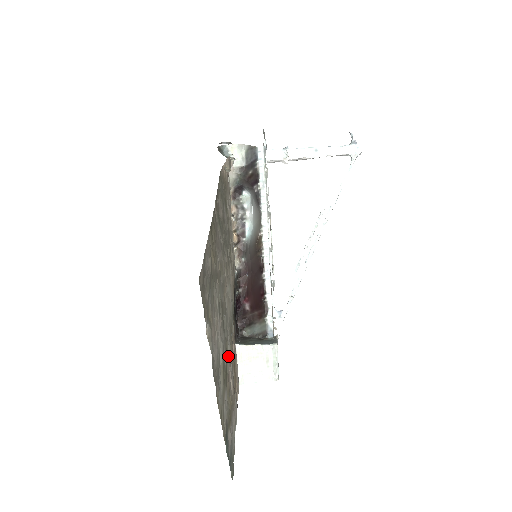
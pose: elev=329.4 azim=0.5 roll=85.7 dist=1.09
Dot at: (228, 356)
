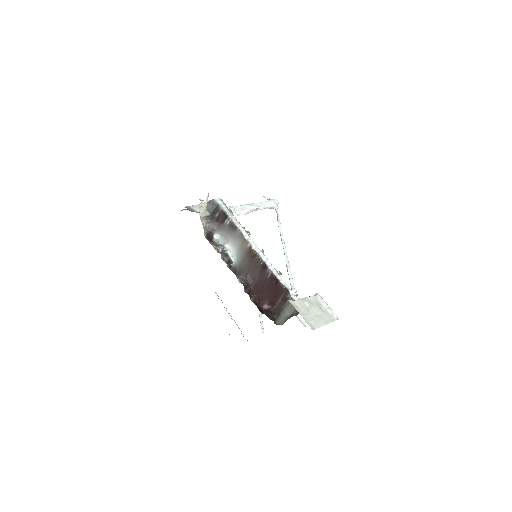
Dot at: occluded
